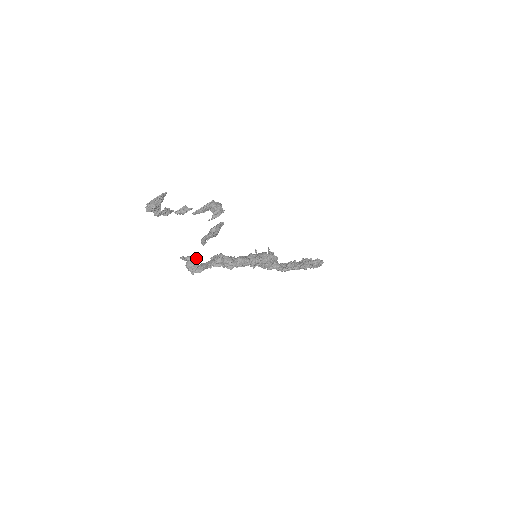
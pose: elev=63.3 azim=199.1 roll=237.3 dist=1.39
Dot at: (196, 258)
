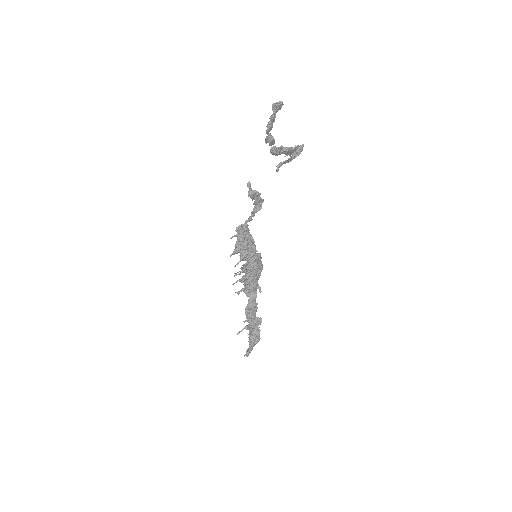
Dot at: occluded
